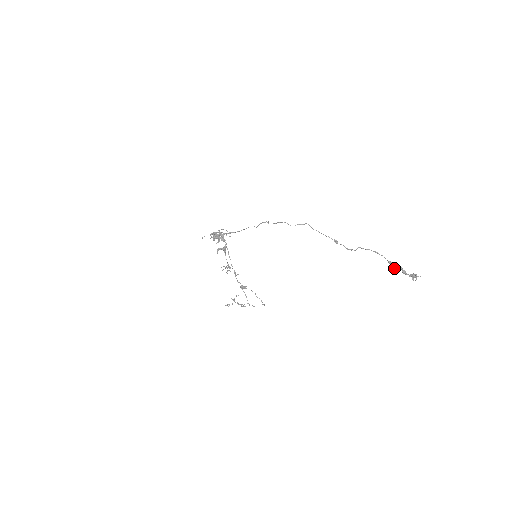
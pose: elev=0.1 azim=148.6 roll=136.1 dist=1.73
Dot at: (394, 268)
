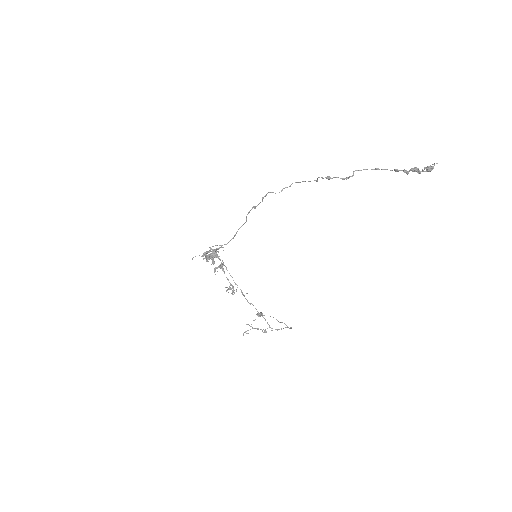
Dot at: (403, 171)
